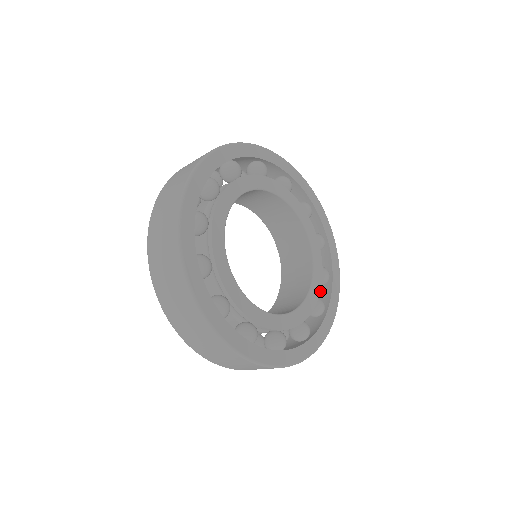
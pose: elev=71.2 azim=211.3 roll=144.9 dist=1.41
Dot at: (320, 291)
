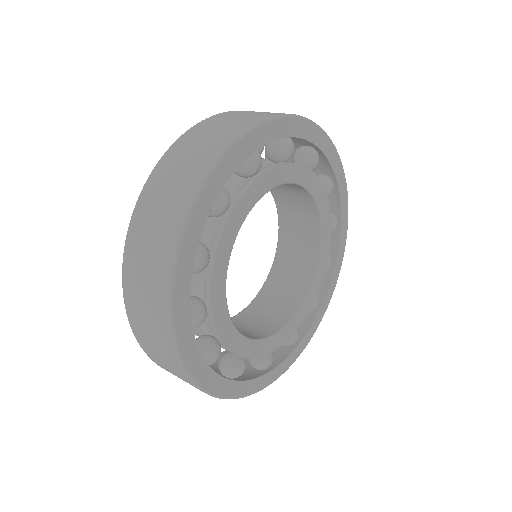
Dot at: occluded
